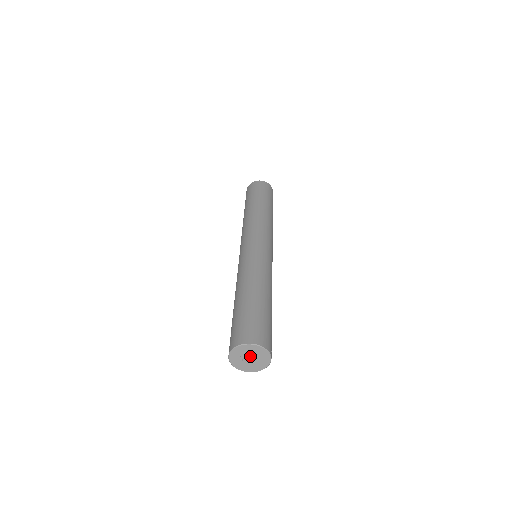
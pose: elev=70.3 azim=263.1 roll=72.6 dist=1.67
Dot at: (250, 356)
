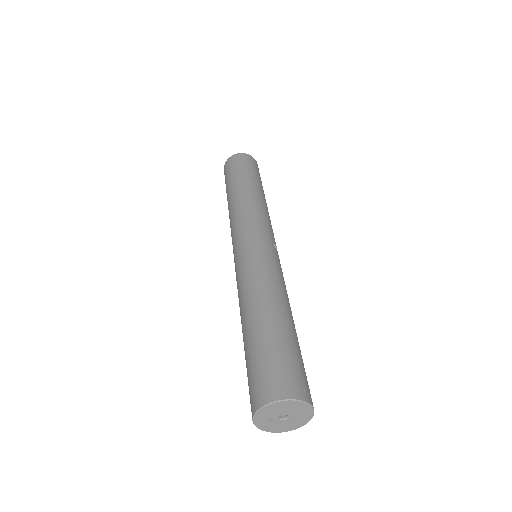
Dot at: occluded
